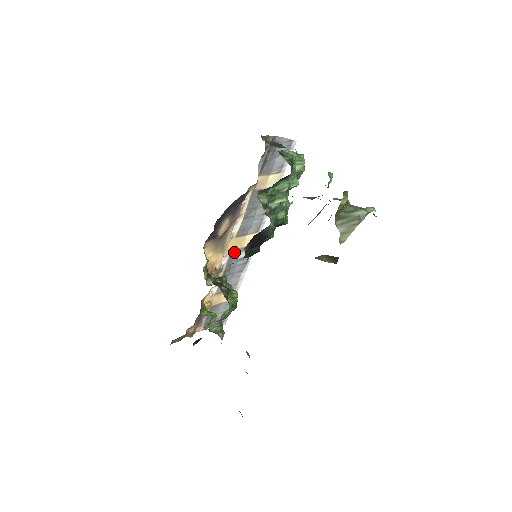
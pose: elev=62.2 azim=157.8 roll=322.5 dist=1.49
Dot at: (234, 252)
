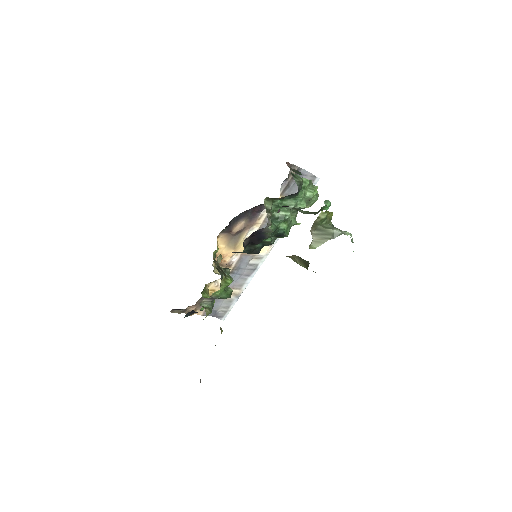
Dot at: (245, 255)
